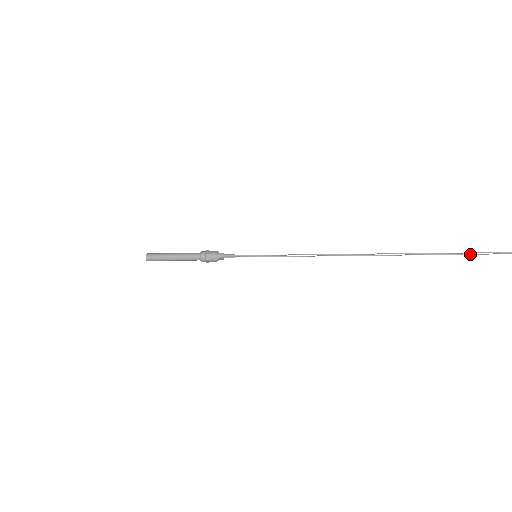
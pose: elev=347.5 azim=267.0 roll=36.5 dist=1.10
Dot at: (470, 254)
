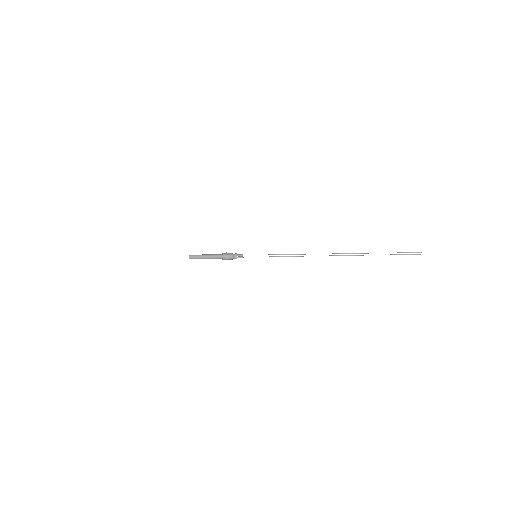
Dot at: occluded
